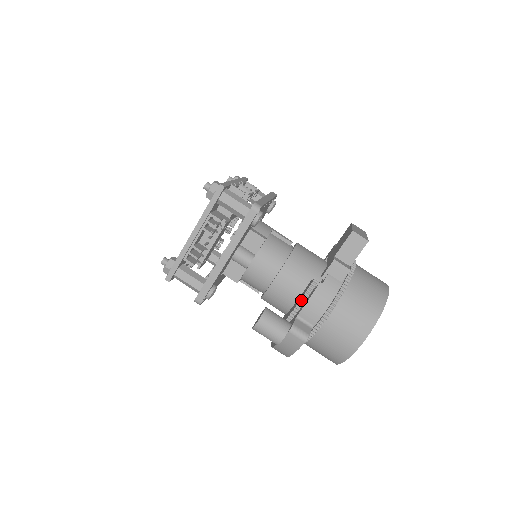
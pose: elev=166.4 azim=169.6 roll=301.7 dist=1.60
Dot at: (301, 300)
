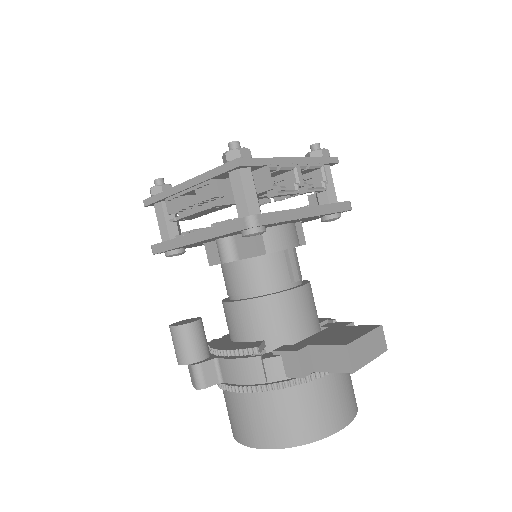
Dot at: (229, 351)
